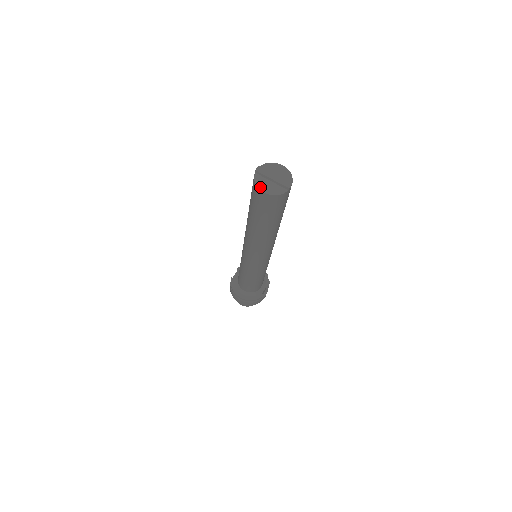
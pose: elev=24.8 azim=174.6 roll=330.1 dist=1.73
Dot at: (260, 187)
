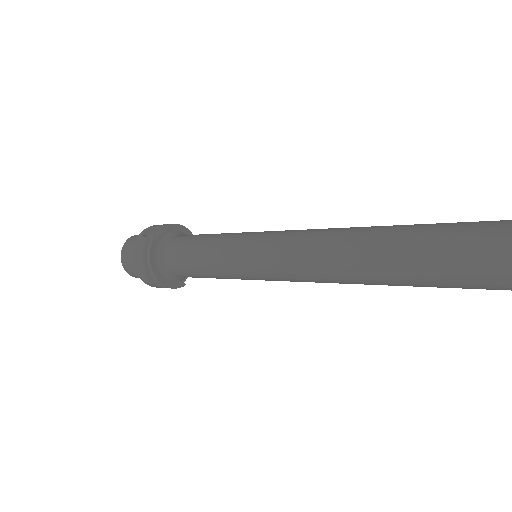
Dot at: out of frame
